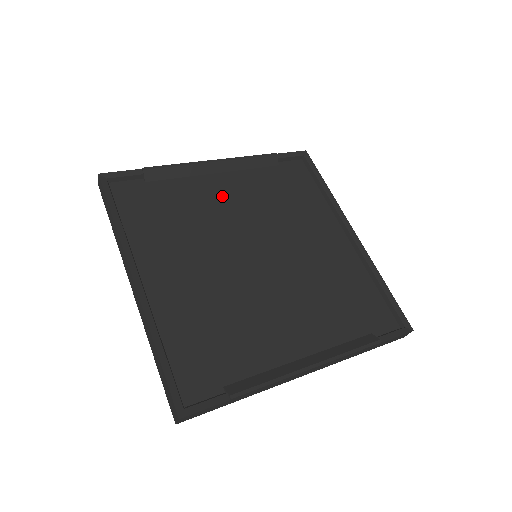
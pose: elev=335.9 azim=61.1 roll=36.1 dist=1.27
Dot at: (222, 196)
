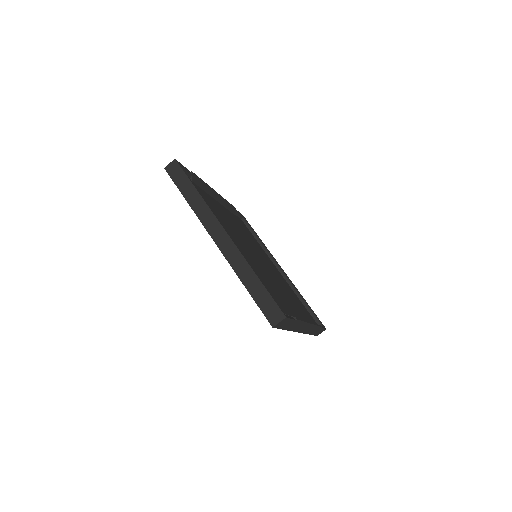
Dot at: (225, 214)
